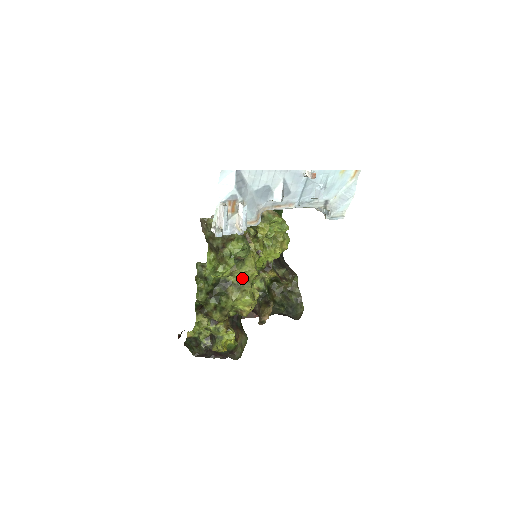
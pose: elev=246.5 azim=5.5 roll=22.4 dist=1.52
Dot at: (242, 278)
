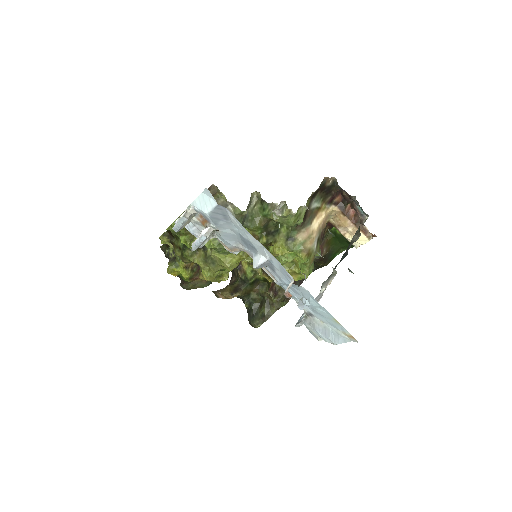
Dot at: (215, 258)
